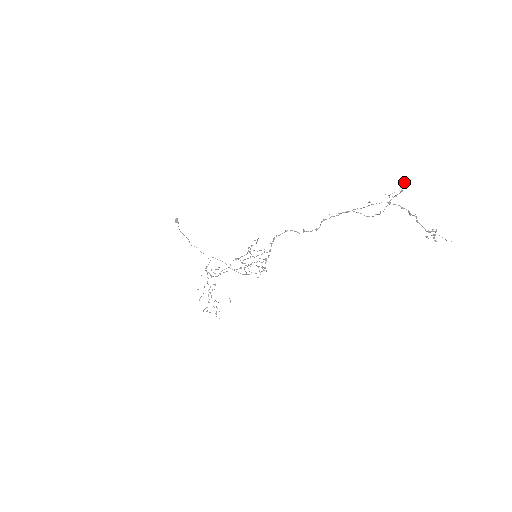
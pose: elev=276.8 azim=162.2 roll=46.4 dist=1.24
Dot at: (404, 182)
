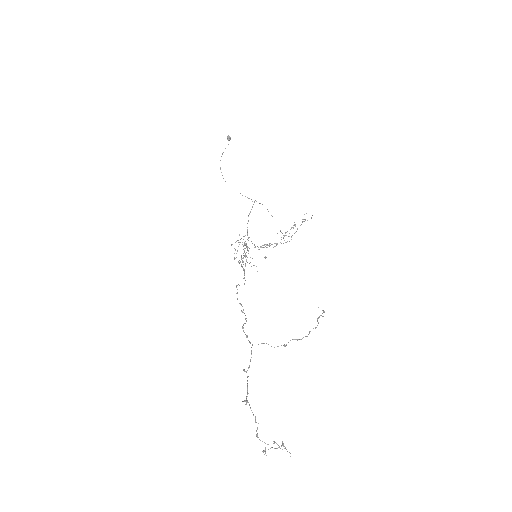
Dot at: occluded
